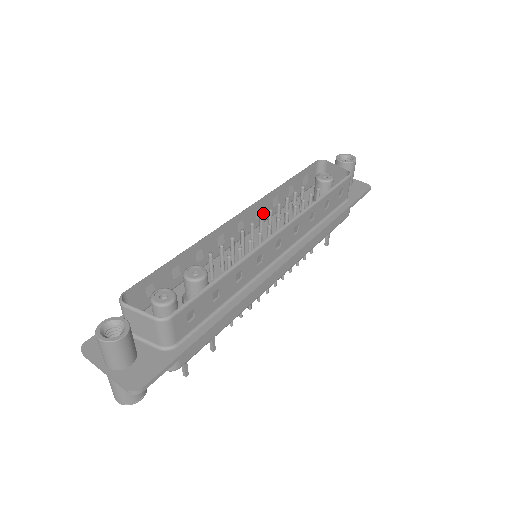
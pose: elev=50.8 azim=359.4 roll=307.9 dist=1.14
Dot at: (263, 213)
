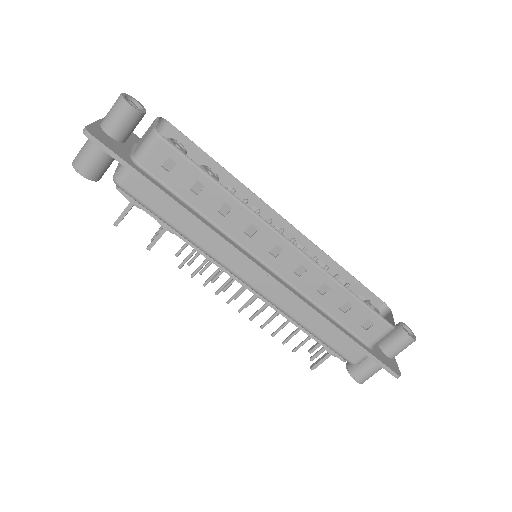
Dot at: occluded
